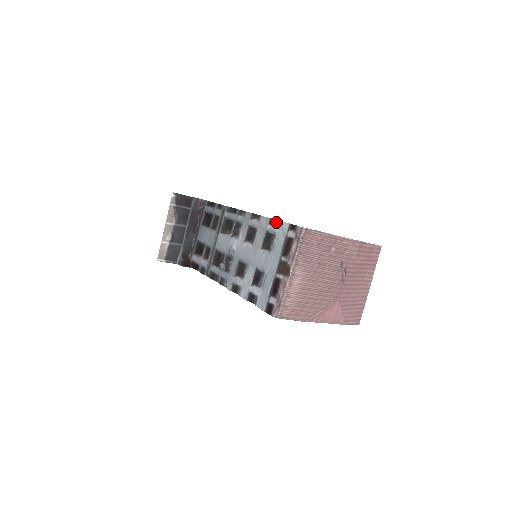
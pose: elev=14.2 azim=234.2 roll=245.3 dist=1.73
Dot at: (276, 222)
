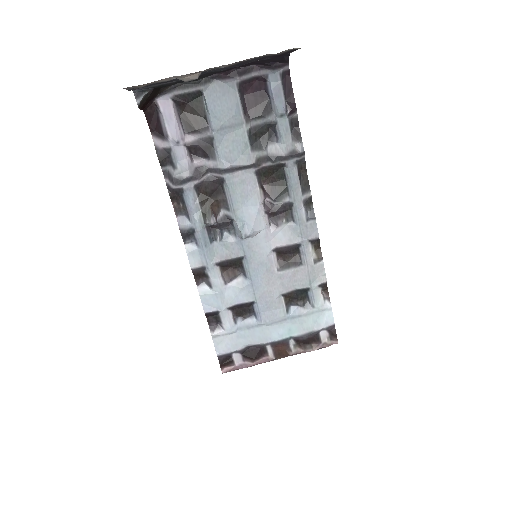
Dot at: (326, 295)
